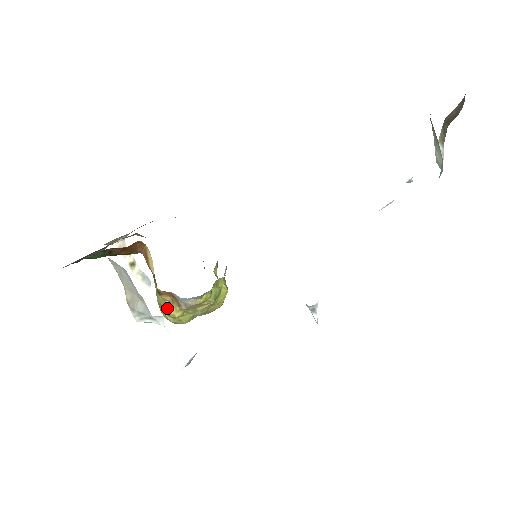
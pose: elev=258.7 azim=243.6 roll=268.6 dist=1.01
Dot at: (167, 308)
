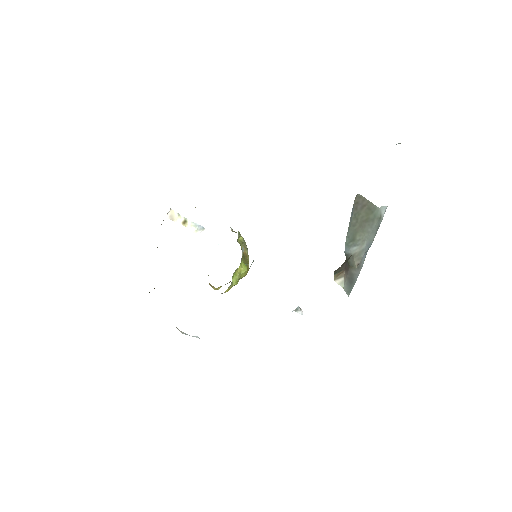
Dot at: (210, 285)
